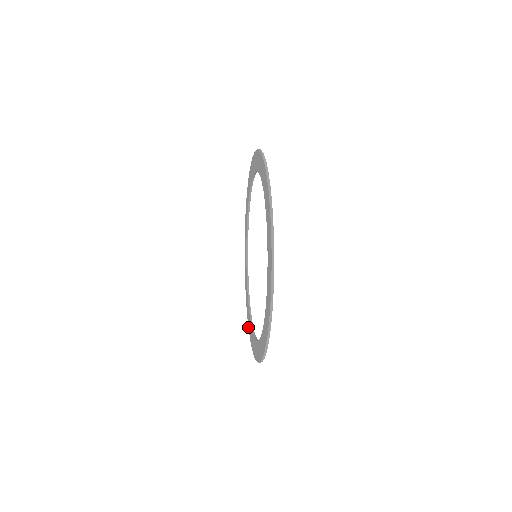
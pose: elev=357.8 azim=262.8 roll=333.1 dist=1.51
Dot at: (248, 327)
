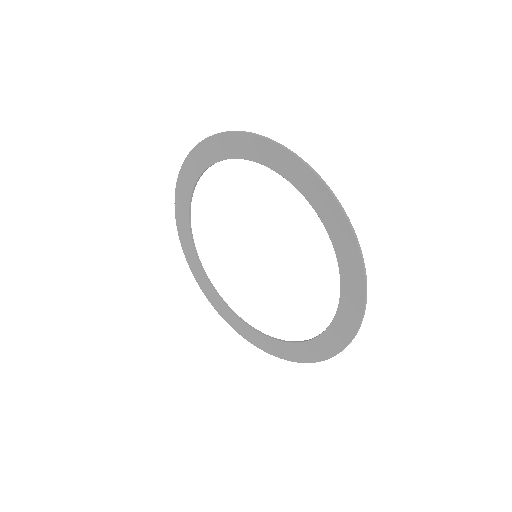
Dot at: occluded
